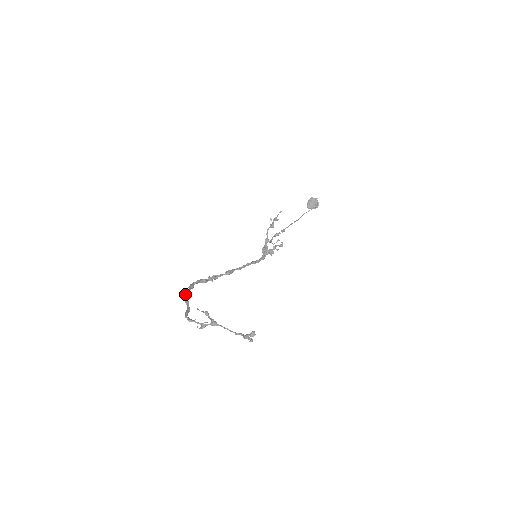
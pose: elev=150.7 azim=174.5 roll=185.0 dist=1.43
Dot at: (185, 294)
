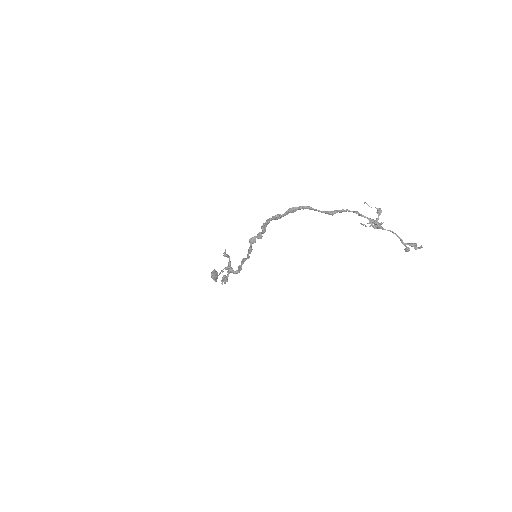
Dot at: (308, 206)
